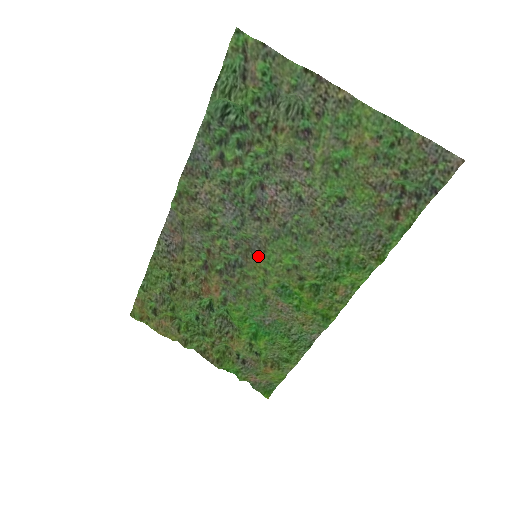
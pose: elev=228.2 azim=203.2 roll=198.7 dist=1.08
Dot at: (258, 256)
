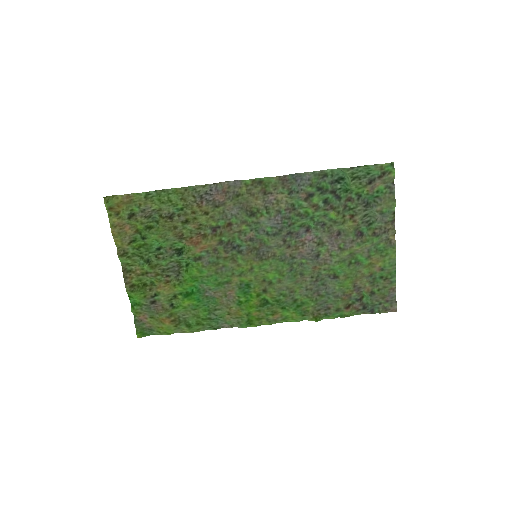
Dot at: (259, 258)
